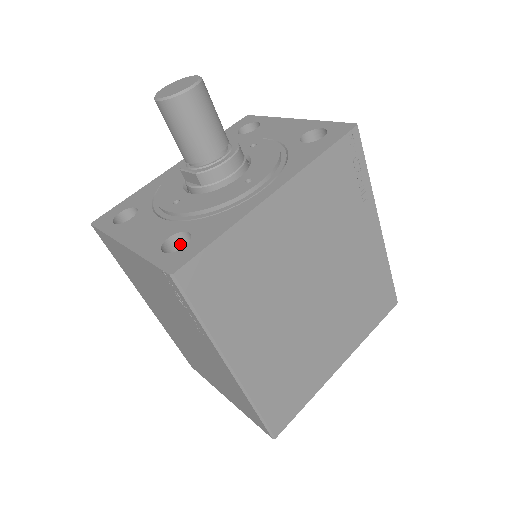
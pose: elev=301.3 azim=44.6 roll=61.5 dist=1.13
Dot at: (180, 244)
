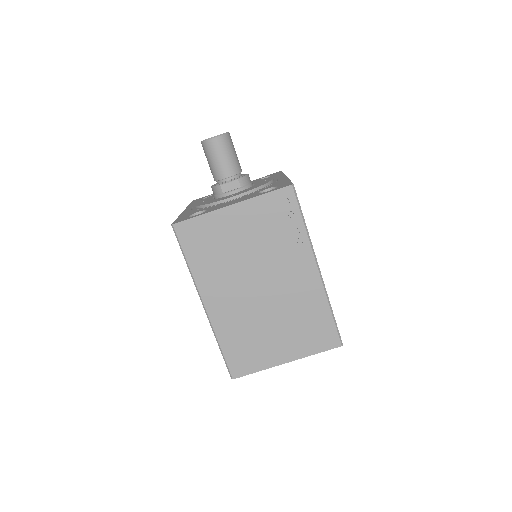
Dot at: occluded
